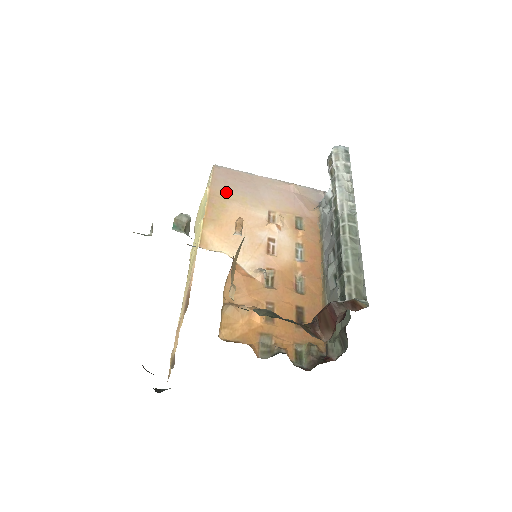
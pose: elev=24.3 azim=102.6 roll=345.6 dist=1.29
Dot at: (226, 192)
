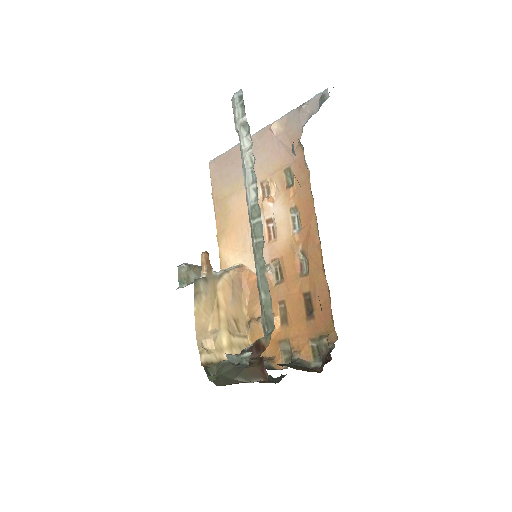
Dot at: (224, 189)
